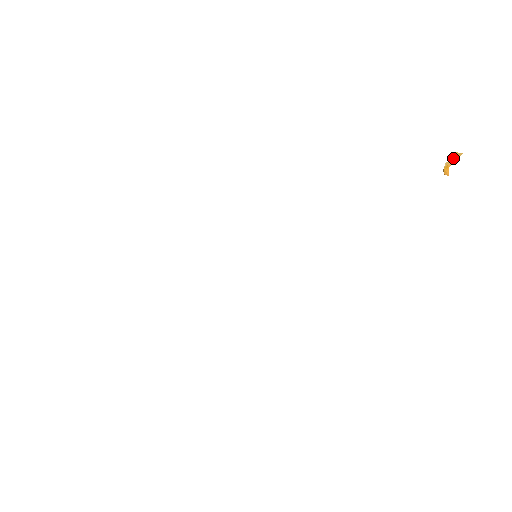
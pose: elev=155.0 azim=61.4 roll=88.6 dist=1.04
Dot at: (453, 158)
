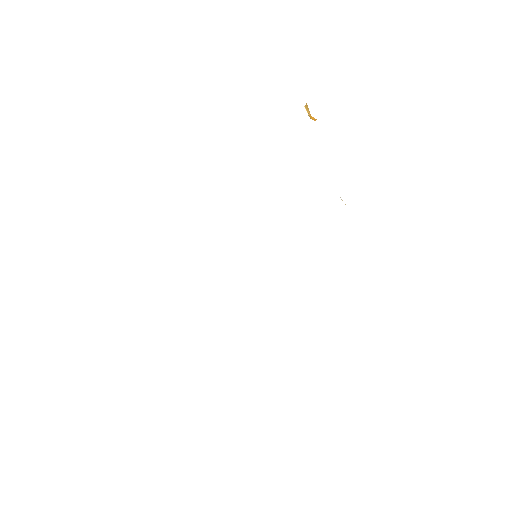
Dot at: (307, 110)
